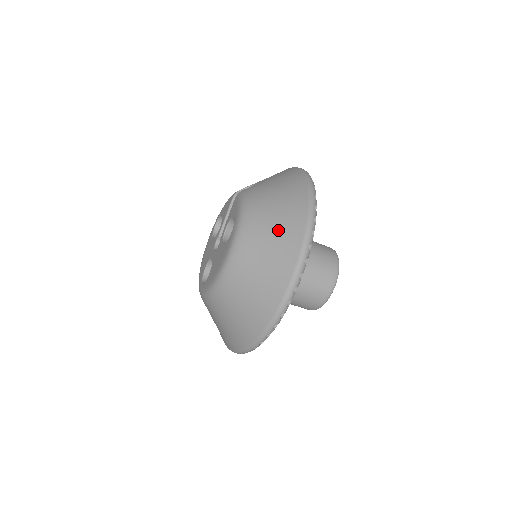
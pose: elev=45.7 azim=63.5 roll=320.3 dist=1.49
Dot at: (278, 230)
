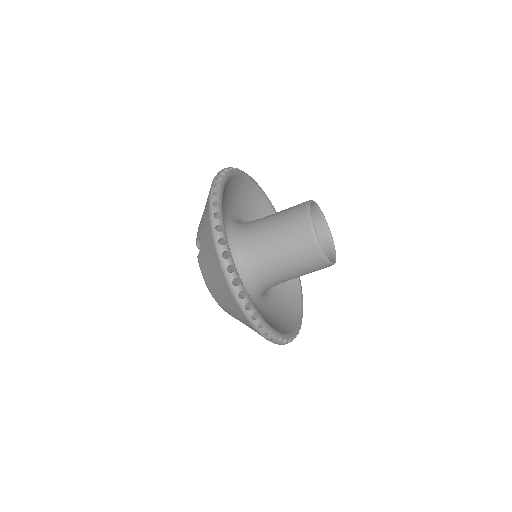
Dot at: (240, 319)
